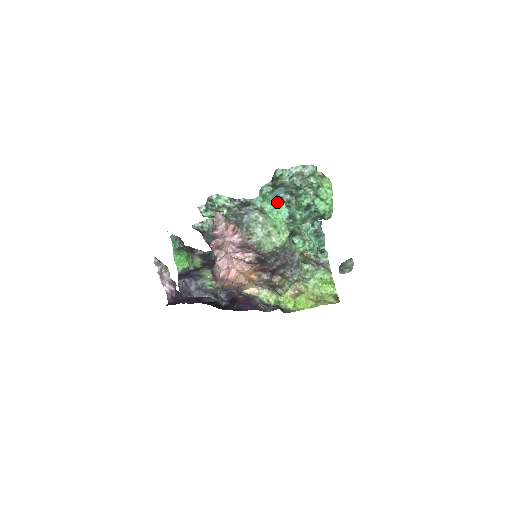
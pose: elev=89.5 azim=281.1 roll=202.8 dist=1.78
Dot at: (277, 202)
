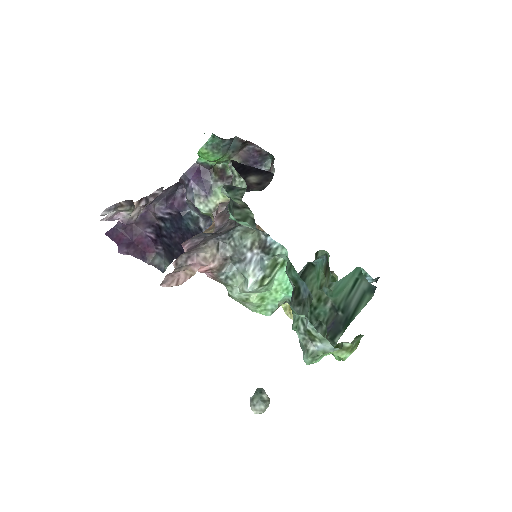
Dot at: occluded
